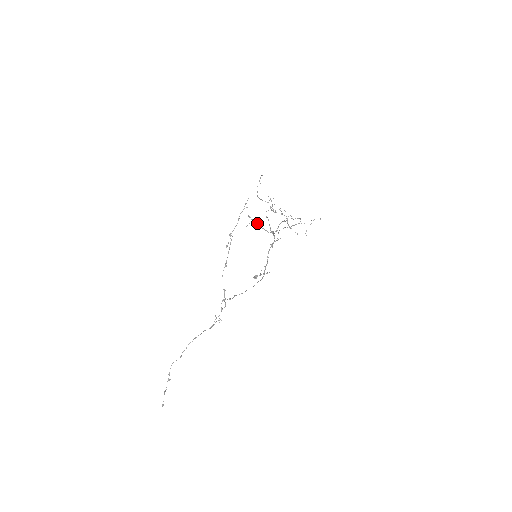
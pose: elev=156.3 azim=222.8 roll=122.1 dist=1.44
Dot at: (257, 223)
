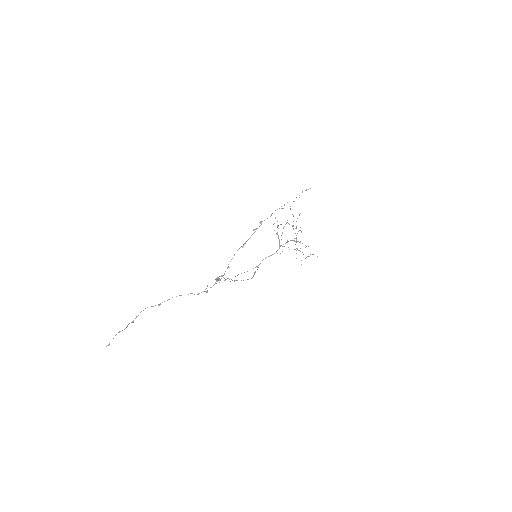
Dot at: (278, 228)
